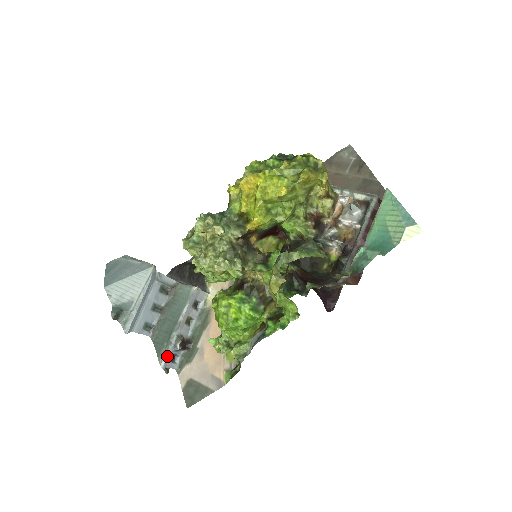
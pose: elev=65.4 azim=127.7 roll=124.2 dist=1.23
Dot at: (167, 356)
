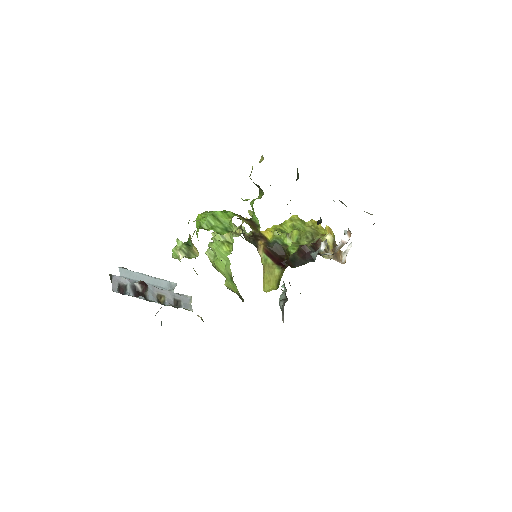
Dot at: (123, 280)
